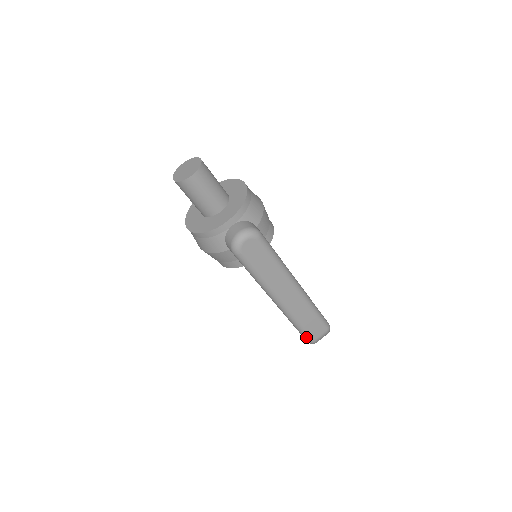
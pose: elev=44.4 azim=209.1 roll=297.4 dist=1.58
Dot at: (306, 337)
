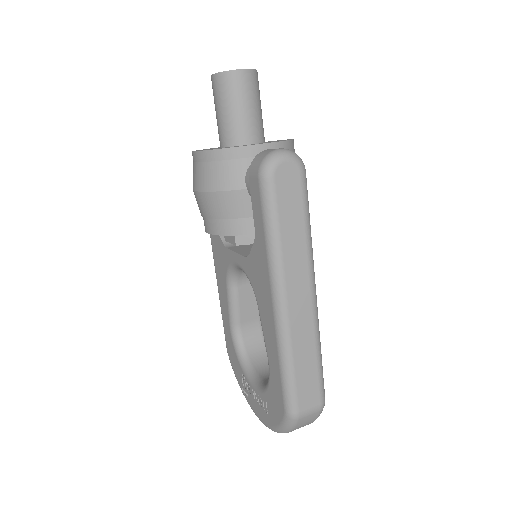
Dot at: (289, 400)
